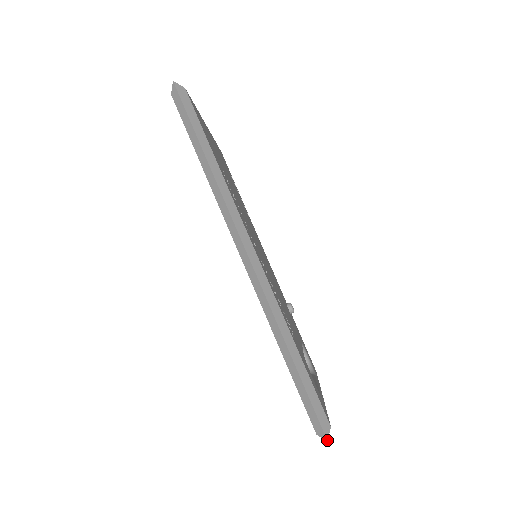
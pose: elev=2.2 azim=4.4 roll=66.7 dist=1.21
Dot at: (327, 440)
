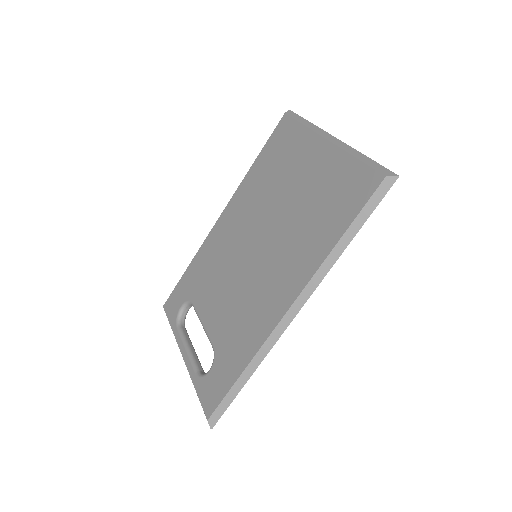
Dot at: occluded
